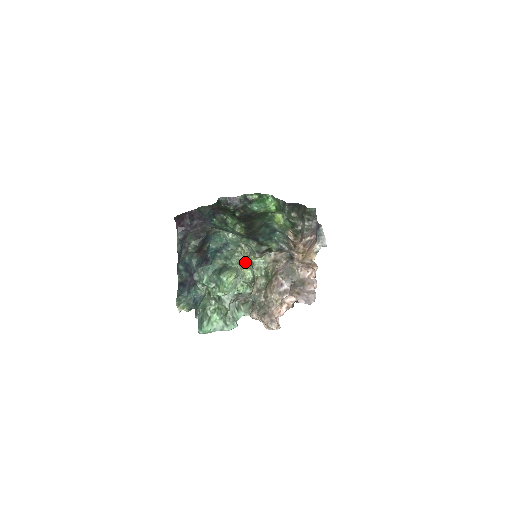
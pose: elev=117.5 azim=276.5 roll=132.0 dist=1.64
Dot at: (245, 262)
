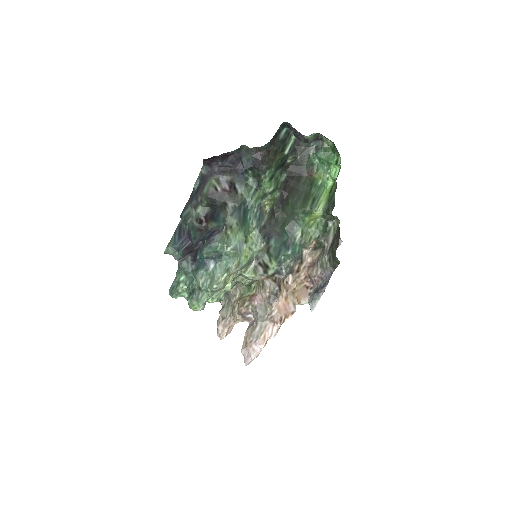
Dot at: occluded
